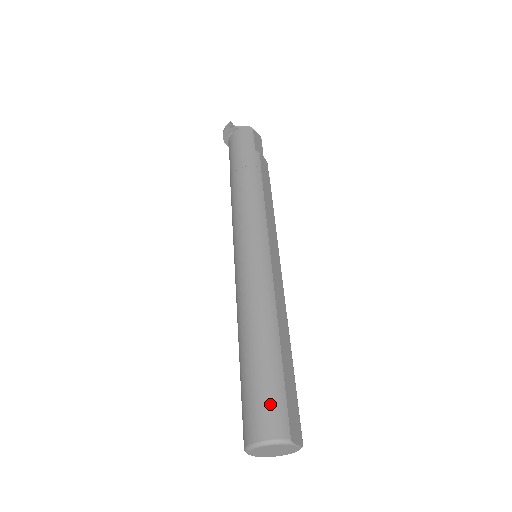
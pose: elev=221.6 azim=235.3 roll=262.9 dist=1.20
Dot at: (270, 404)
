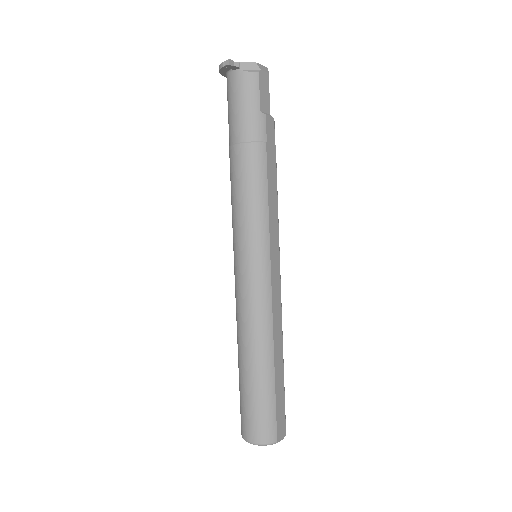
Dot at: (263, 418)
